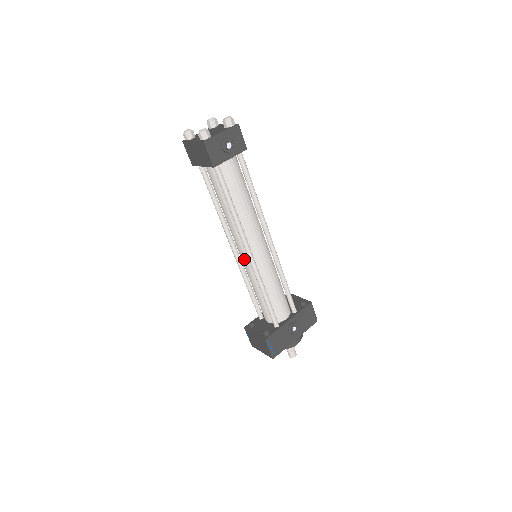
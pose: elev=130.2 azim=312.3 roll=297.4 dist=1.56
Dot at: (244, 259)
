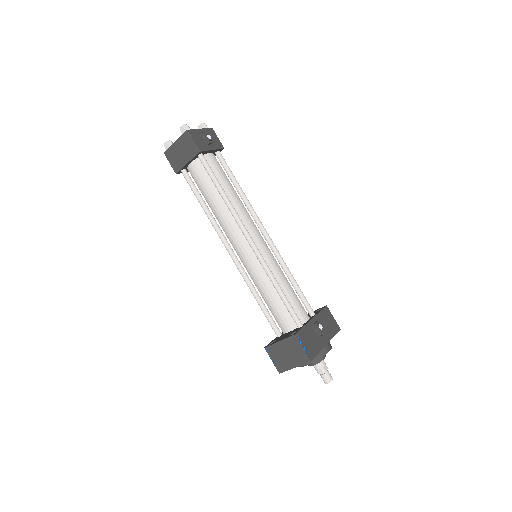
Dot at: (245, 255)
